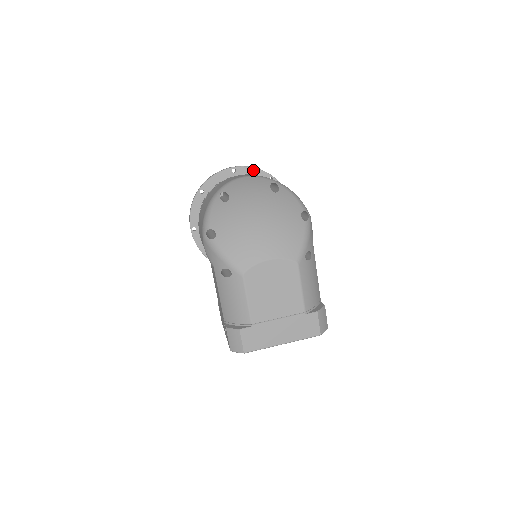
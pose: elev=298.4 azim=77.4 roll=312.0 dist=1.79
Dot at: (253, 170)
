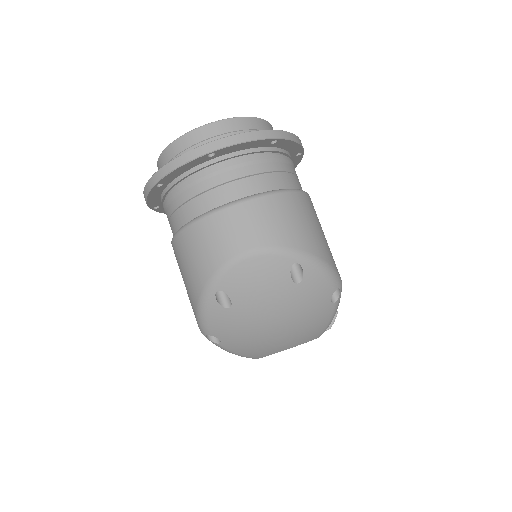
Dot at: (245, 144)
